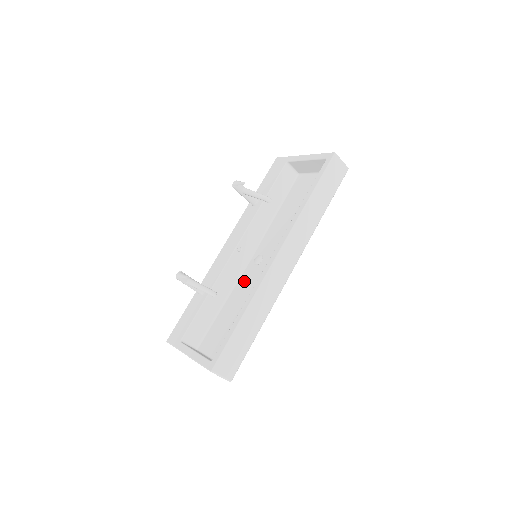
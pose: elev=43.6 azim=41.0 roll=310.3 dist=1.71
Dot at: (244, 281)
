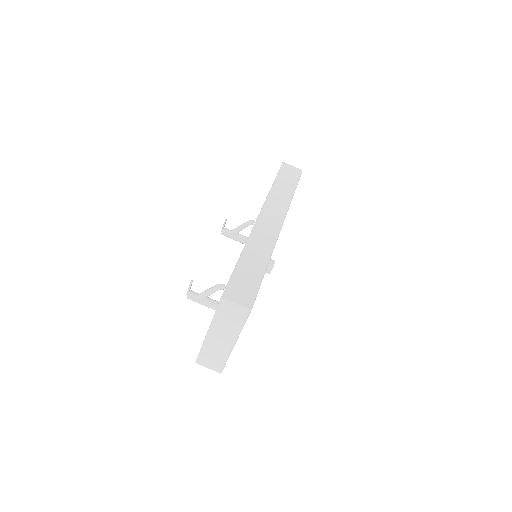
Dot at: occluded
